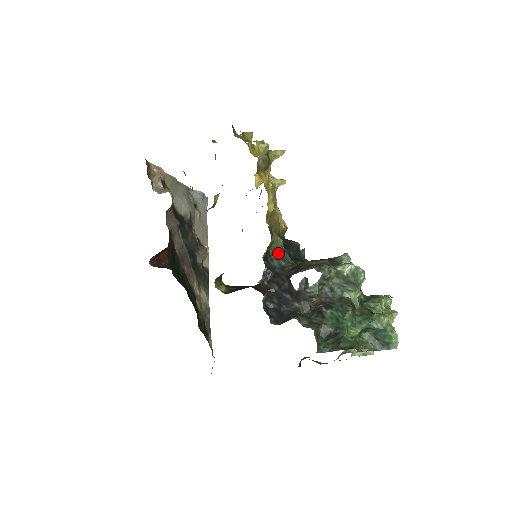
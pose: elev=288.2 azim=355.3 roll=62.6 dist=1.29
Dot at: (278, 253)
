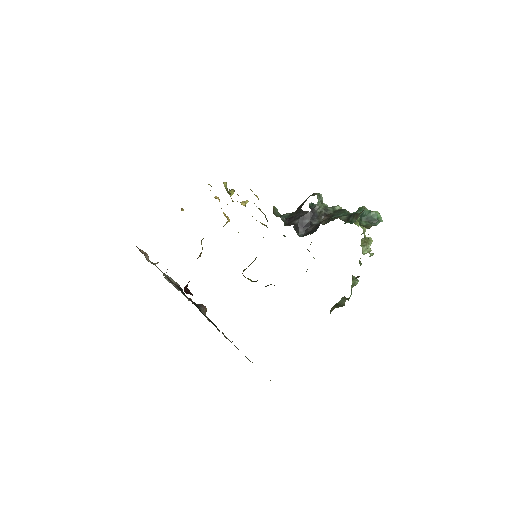
Dot at: (280, 216)
